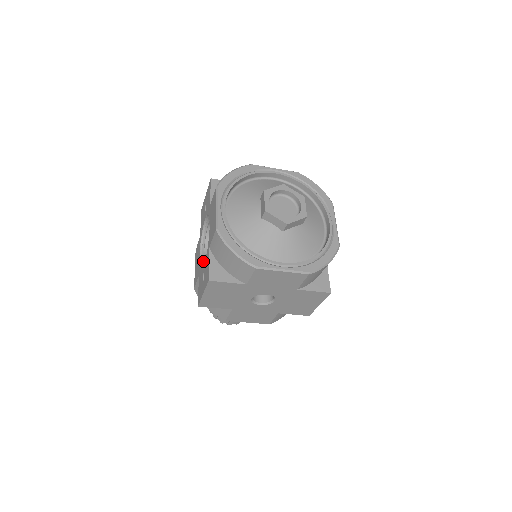
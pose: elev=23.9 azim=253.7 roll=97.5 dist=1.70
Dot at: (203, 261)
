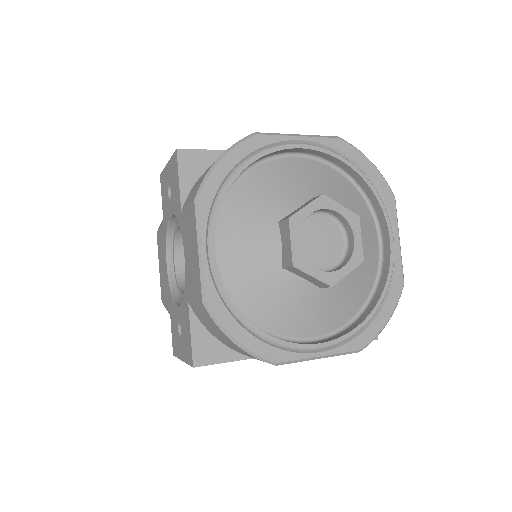
Dot at: (174, 281)
